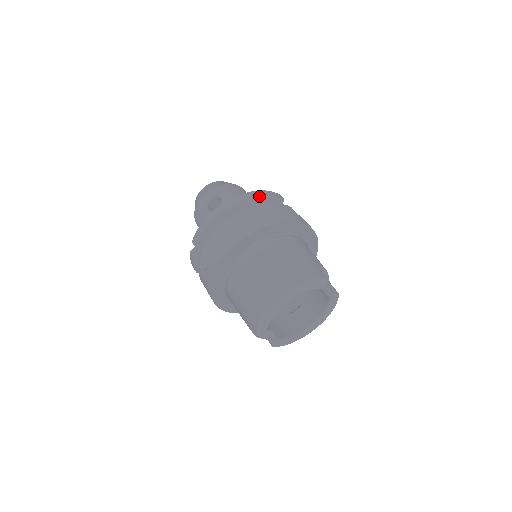
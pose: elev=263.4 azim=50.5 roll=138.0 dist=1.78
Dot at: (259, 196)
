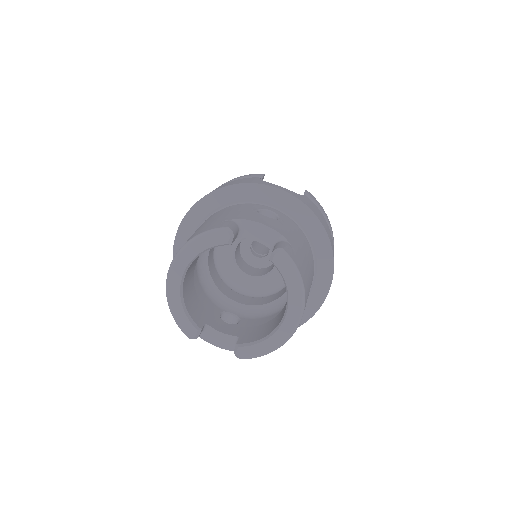
Dot at: occluded
